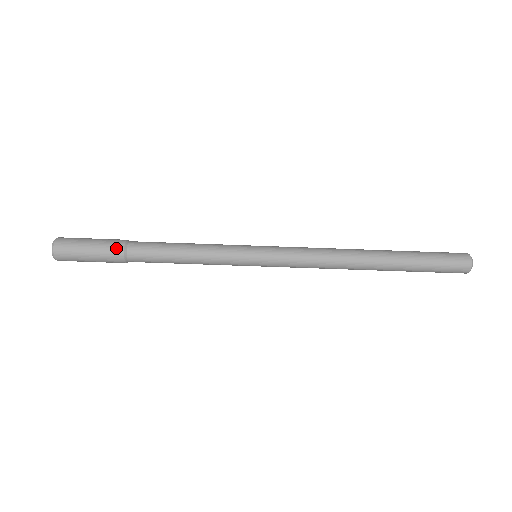
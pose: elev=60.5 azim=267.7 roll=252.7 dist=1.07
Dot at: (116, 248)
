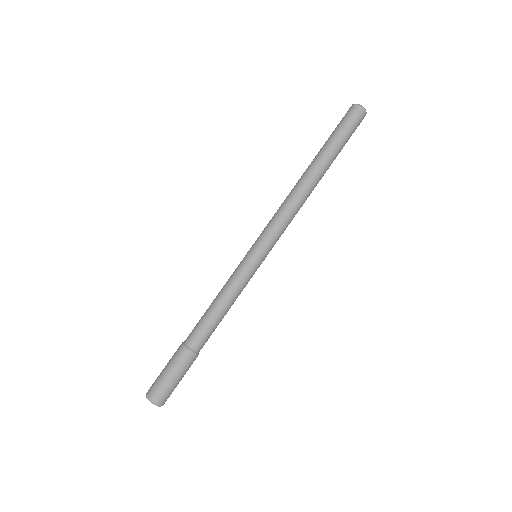
Dot at: (178, 350)
